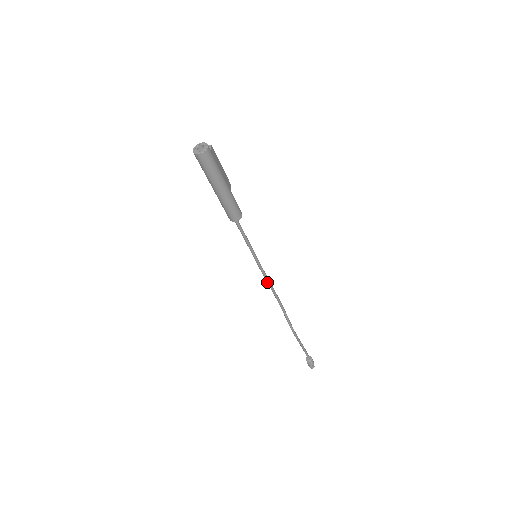
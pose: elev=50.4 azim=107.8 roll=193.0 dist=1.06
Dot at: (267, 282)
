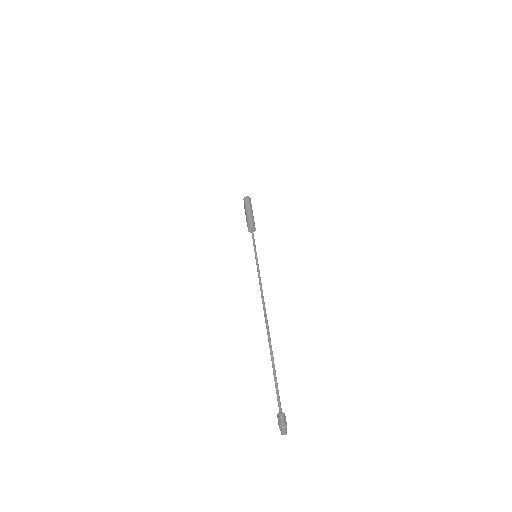
Dot at: (258, 275)
